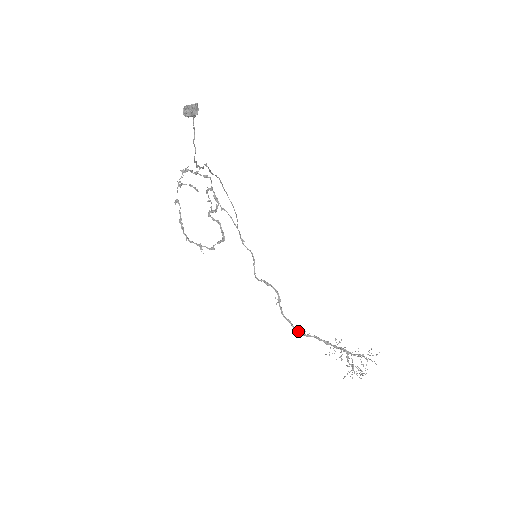
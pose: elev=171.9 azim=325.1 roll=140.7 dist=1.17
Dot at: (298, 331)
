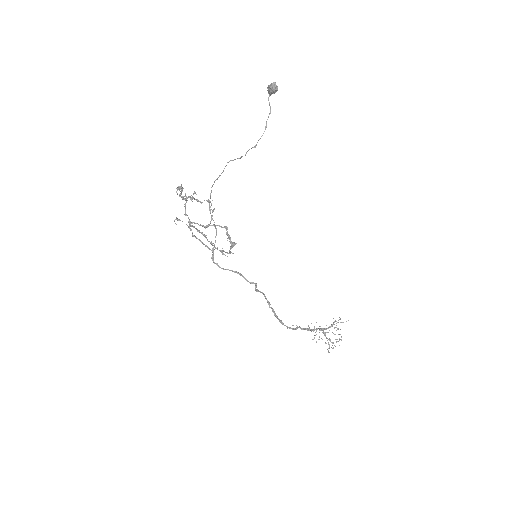
Dot at: (290, 327)
